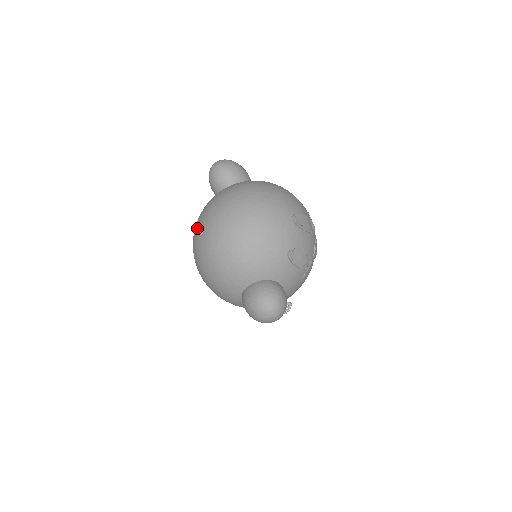
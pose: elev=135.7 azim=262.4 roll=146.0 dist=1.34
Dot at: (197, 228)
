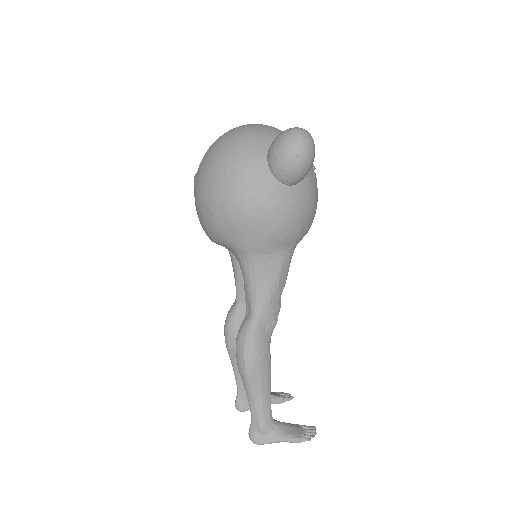
Dot at: (201, 161)
